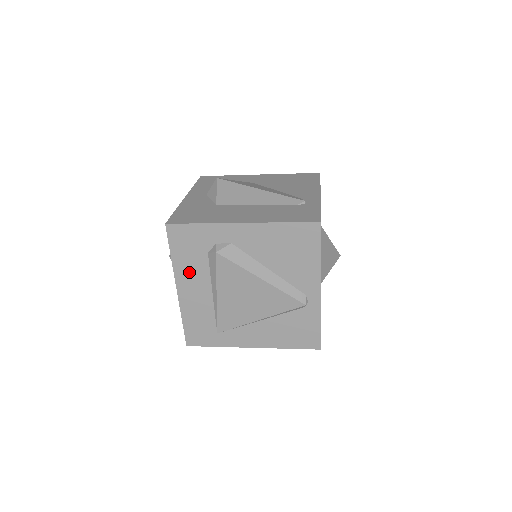
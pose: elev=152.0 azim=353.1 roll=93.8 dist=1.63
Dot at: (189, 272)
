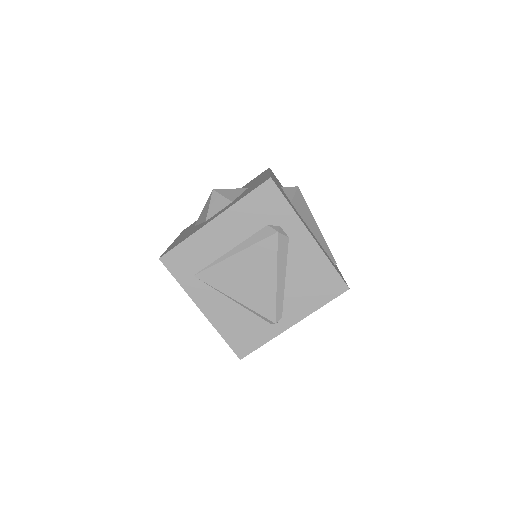
Dot at: (238, 220)
